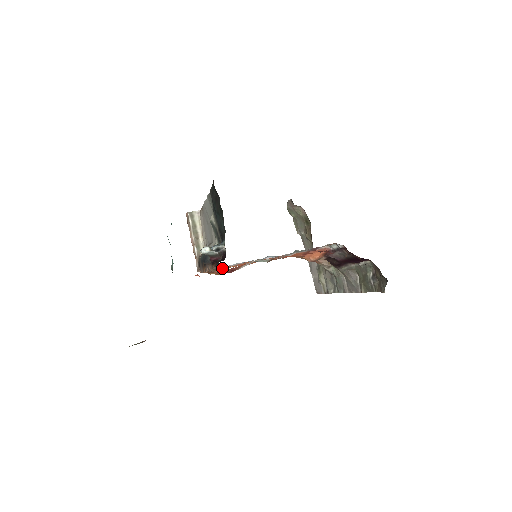
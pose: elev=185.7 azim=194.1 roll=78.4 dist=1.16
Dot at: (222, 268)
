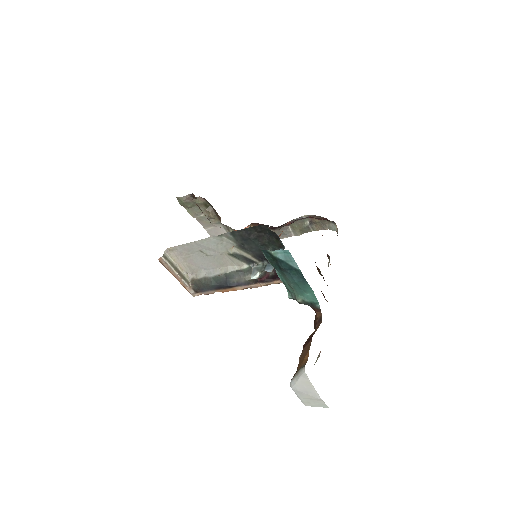
Dot at: occluded
